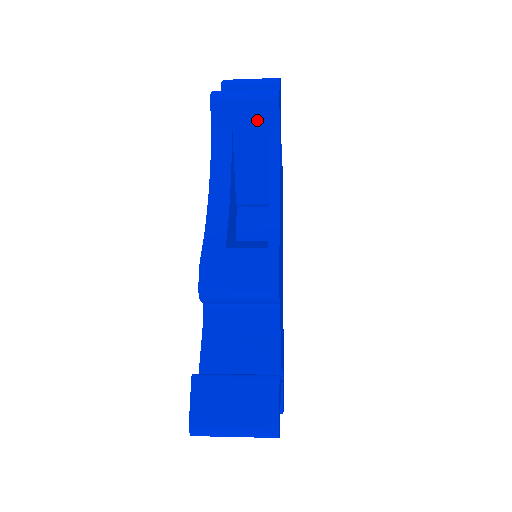
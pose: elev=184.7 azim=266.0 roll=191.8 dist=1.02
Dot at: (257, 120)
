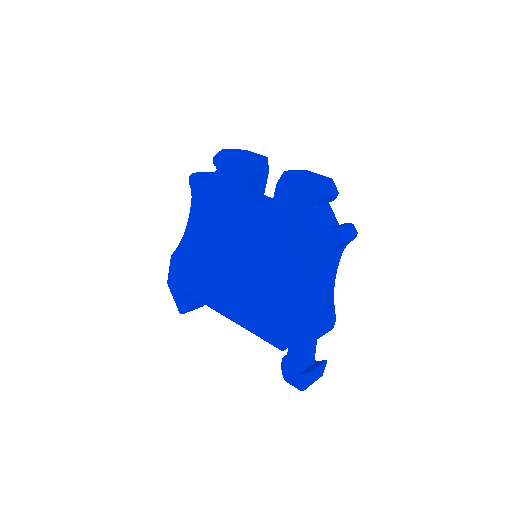
Dot at: occluded
